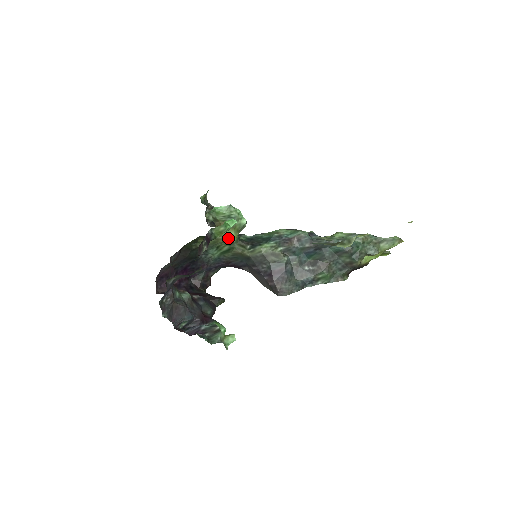
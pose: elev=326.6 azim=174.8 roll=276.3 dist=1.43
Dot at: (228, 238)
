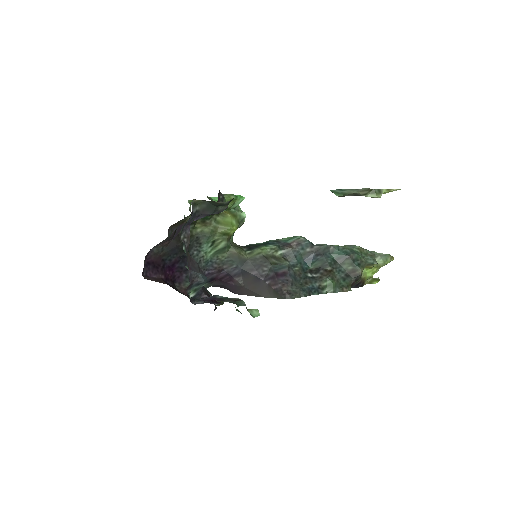
Dot at: (229, 226)
